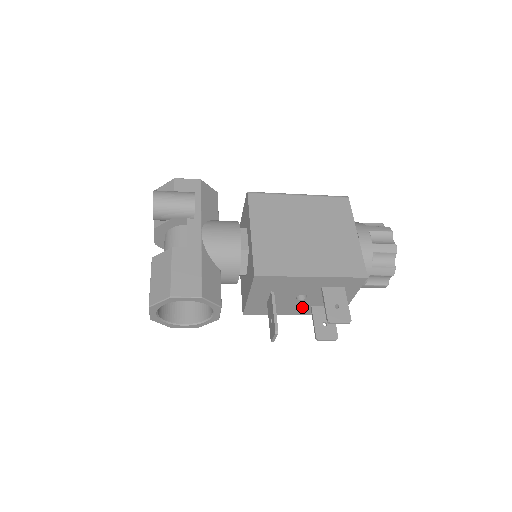
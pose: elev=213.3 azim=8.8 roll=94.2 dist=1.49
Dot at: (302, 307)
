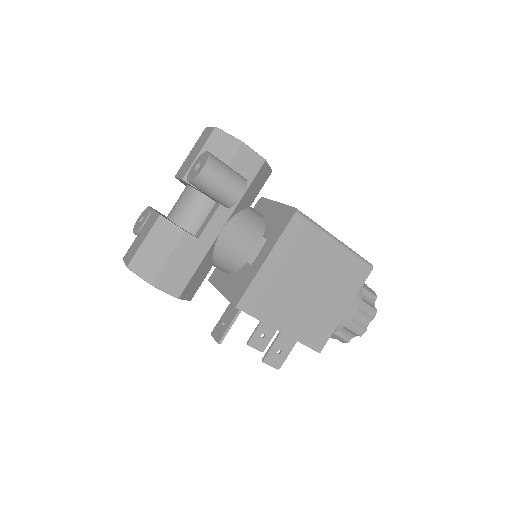
Dot at: occluded
